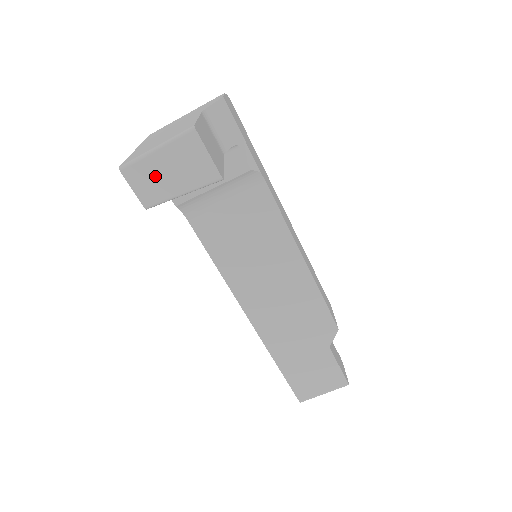
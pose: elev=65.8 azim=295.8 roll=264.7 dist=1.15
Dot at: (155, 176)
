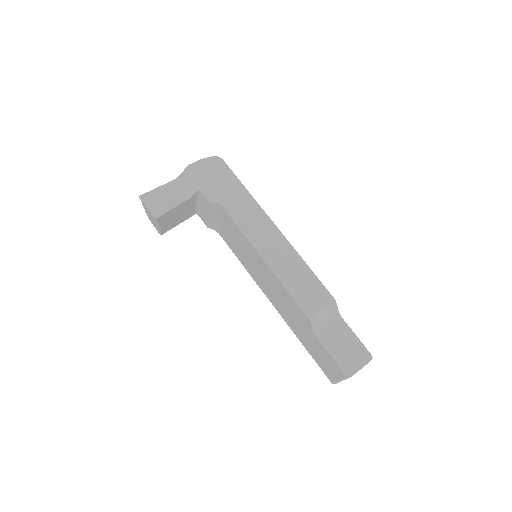
Dot at: (151, 220)
